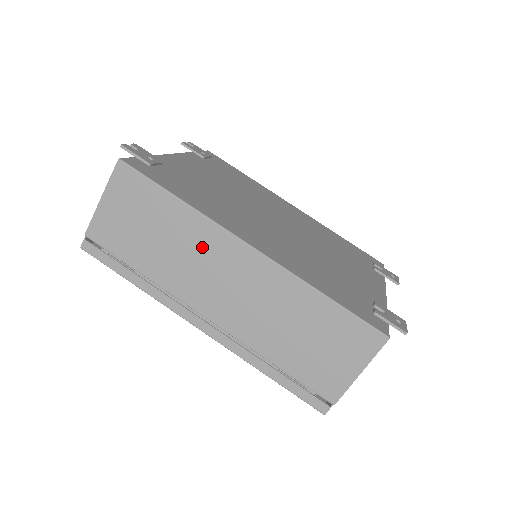
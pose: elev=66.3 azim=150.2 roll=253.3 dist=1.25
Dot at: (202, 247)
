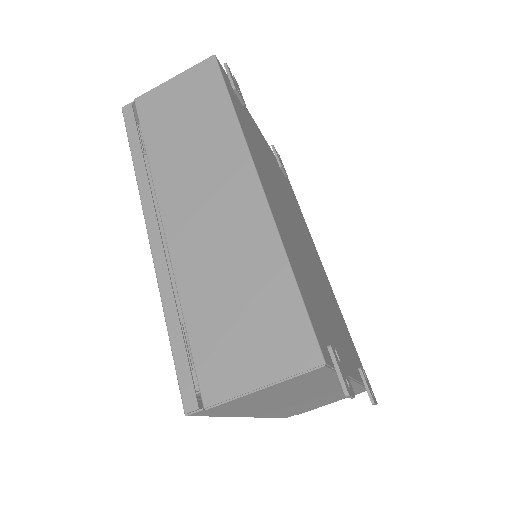
Dot at: (217, 158)
